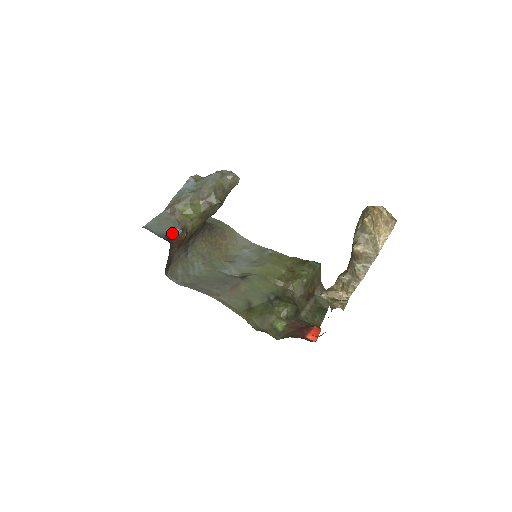
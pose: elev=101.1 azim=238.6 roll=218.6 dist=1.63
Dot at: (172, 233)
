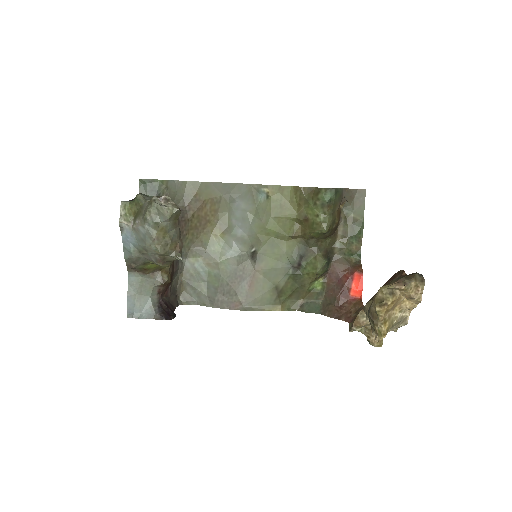
Dot at: (156, 292)
